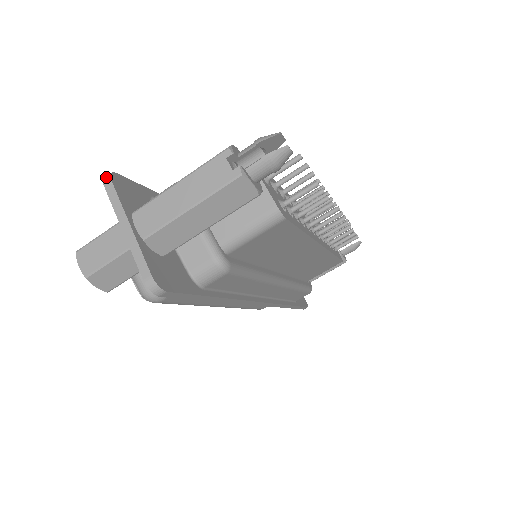
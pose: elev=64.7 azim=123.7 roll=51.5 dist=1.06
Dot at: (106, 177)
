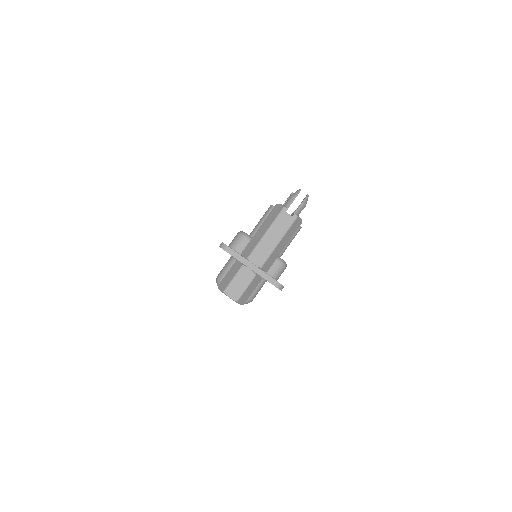
Dot at: (223, 246)
